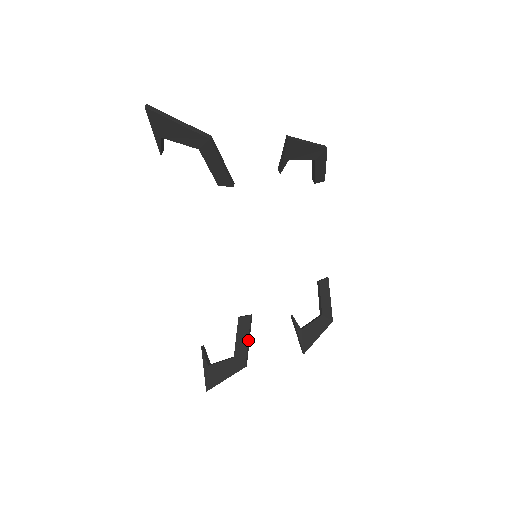
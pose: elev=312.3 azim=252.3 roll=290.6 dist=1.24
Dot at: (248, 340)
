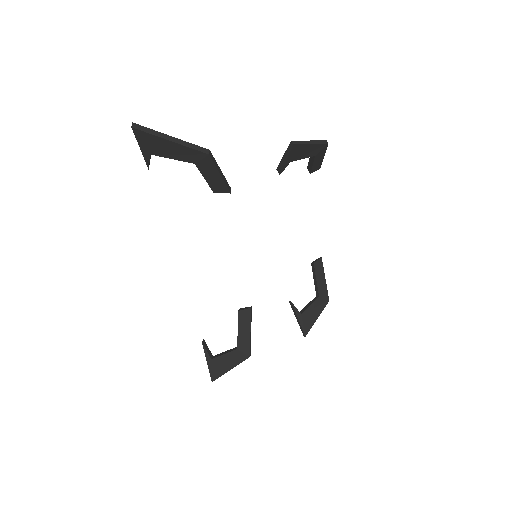
Dot at: (250, 332)
